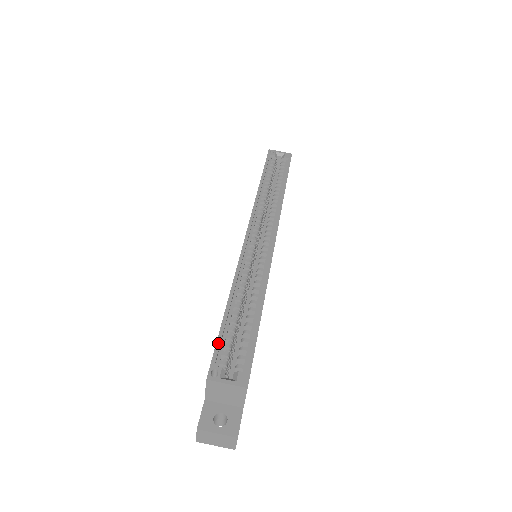
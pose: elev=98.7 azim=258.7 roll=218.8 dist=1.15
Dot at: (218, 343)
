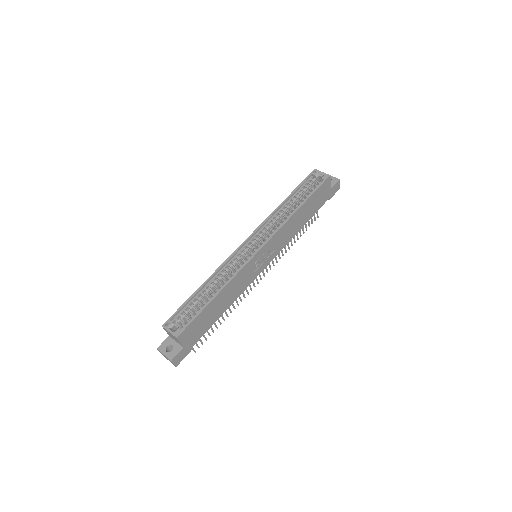
Dot at: (179, 308)
